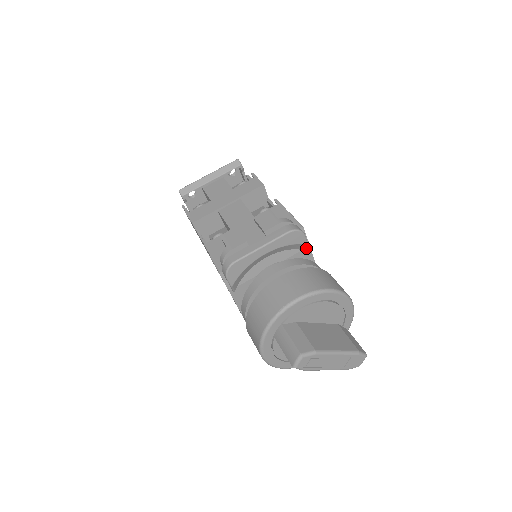
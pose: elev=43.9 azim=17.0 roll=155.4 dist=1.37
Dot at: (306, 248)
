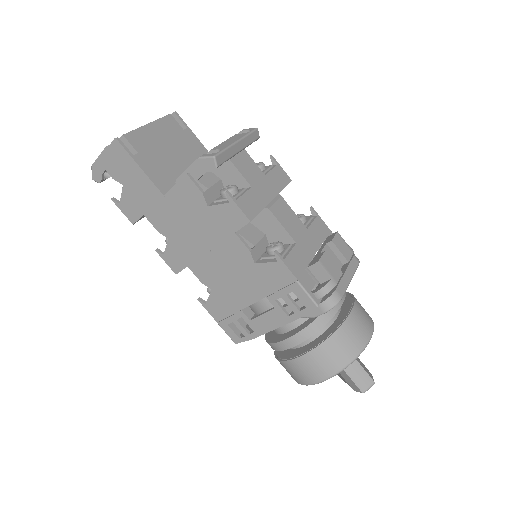
Dot at: occluded
